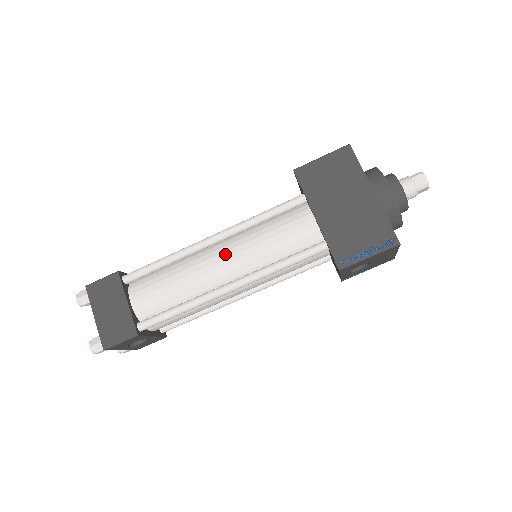
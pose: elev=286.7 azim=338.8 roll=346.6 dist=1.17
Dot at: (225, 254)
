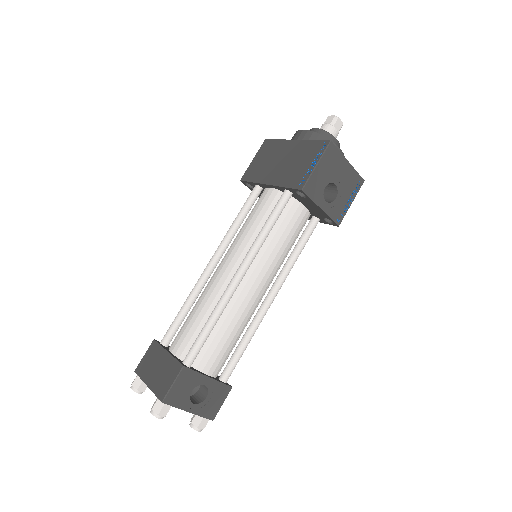
Dot at: (224, 261)
